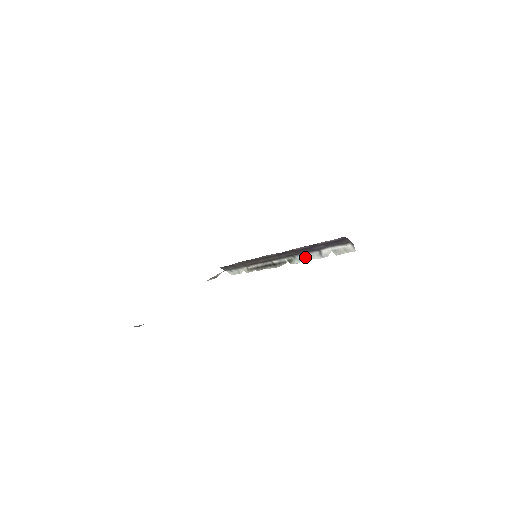
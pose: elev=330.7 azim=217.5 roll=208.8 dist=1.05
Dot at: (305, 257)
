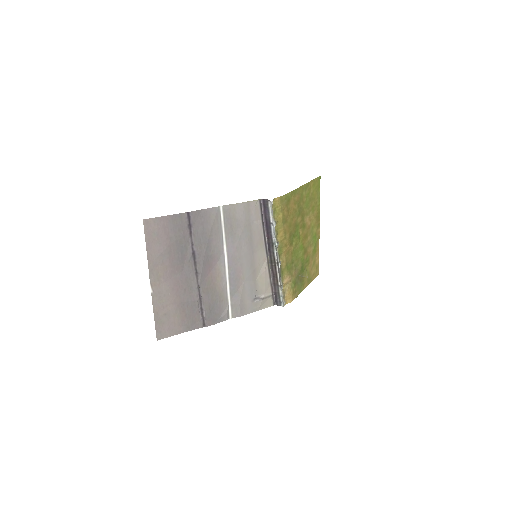
Dot at: (274, 236)
